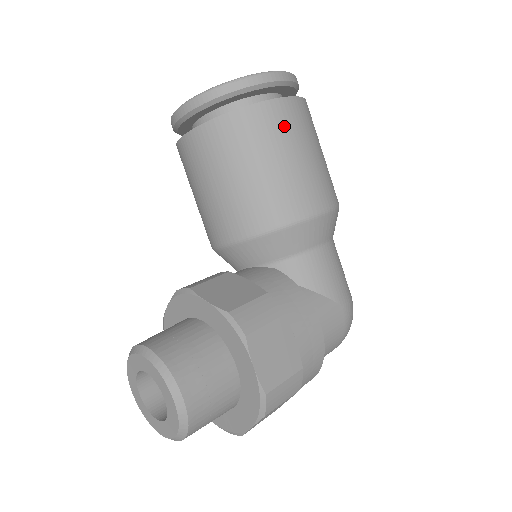
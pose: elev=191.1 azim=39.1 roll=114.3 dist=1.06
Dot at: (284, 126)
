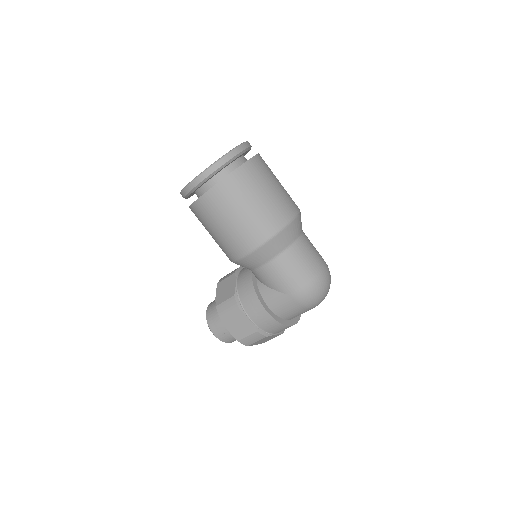
Dot at: (209, 212)
